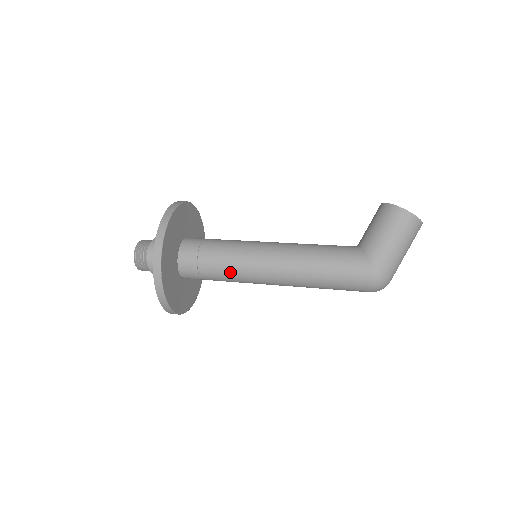
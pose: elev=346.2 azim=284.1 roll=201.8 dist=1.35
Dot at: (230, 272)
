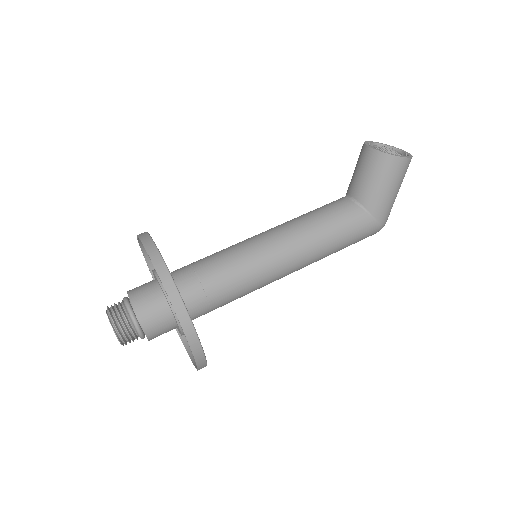
Dot at: occluded
